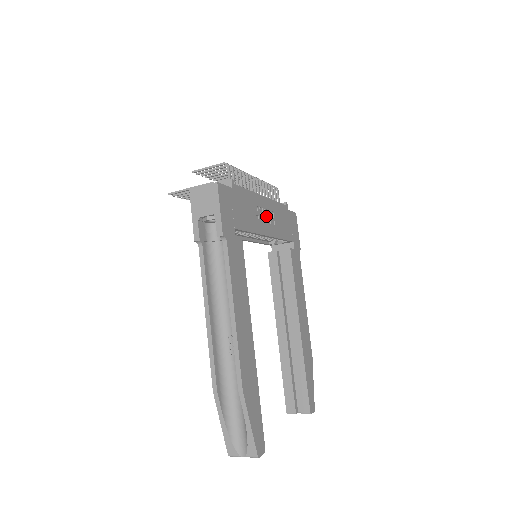
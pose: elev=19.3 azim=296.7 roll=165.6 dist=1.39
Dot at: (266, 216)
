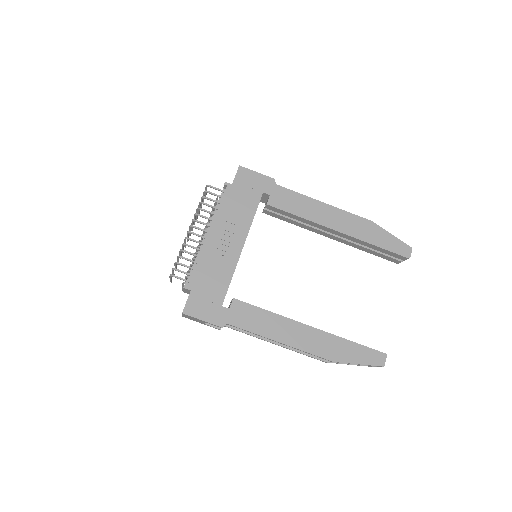
Dot at: (226, 238)
